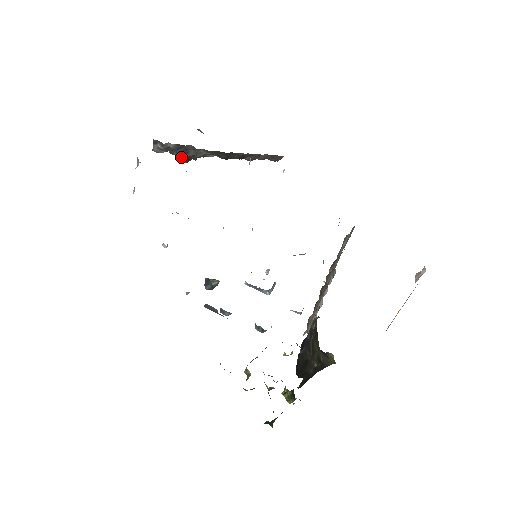
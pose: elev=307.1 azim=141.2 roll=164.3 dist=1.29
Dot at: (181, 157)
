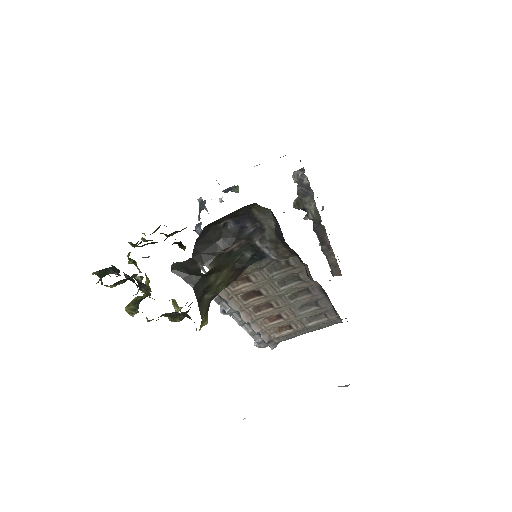
Dot at: (299, 194)
